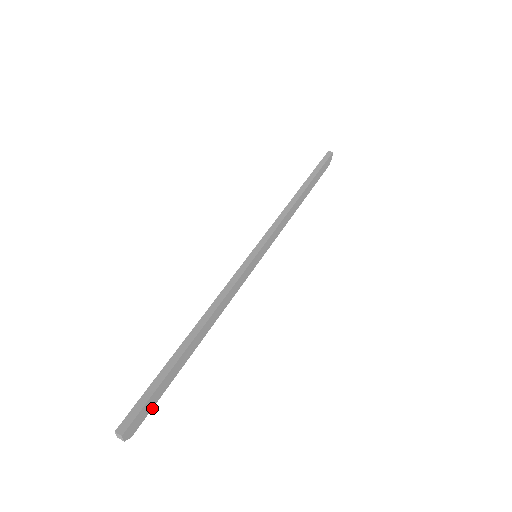
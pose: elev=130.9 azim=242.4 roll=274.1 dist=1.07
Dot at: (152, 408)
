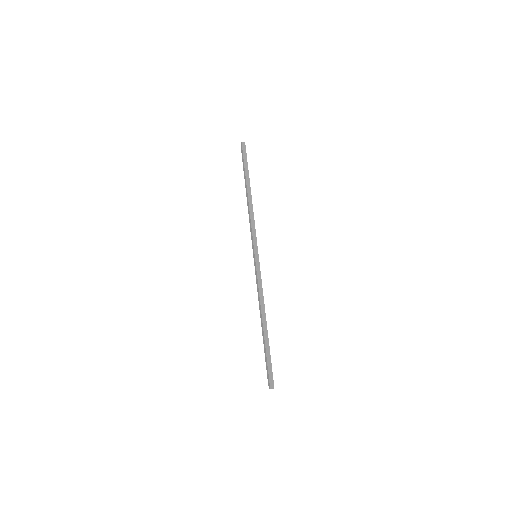
Dot at: occluded
